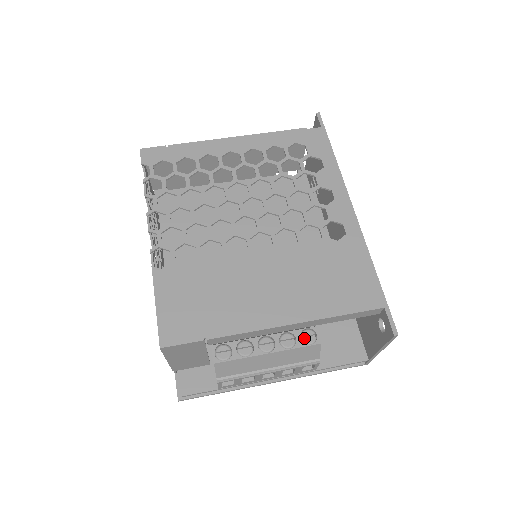
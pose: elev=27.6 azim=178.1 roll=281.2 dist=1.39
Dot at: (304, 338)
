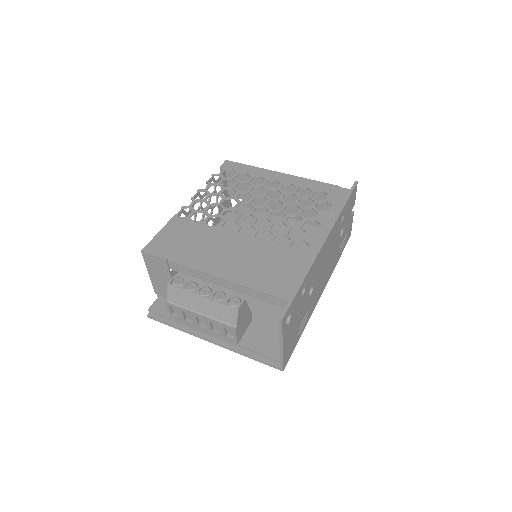
Dot at: (232, 302)
